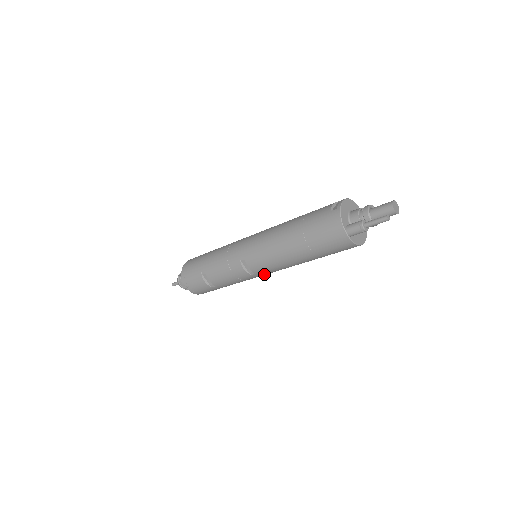
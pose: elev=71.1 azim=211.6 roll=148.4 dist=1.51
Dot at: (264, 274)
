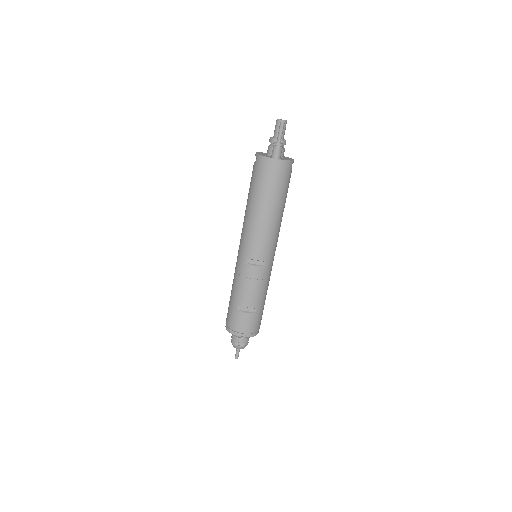
Dot at: (271, 257)
